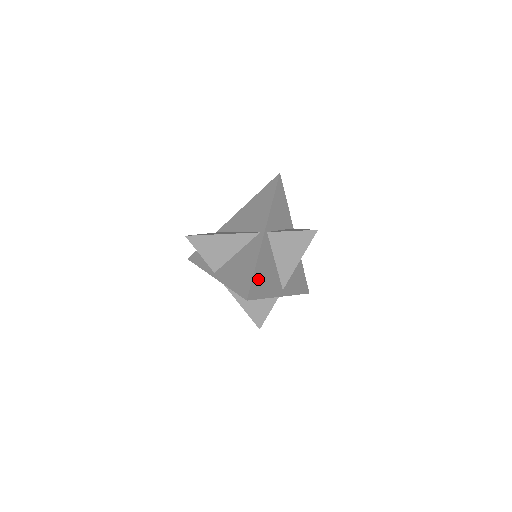
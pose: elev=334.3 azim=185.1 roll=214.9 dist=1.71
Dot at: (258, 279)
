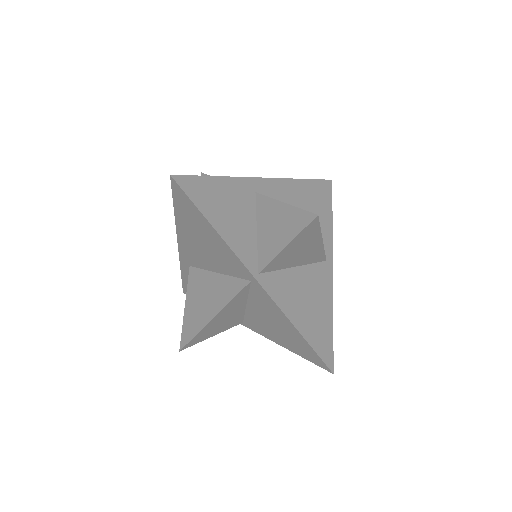
Dot at: (312, 330)
